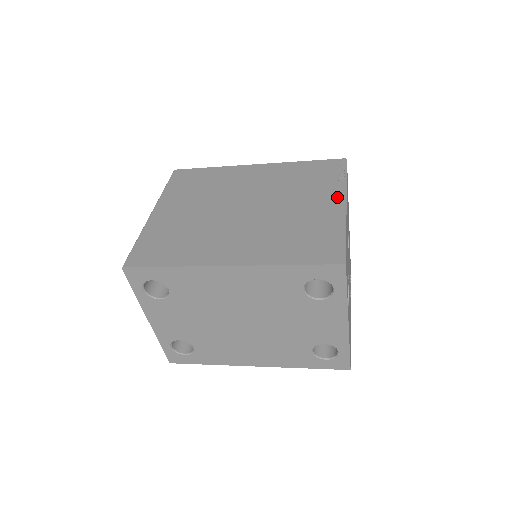
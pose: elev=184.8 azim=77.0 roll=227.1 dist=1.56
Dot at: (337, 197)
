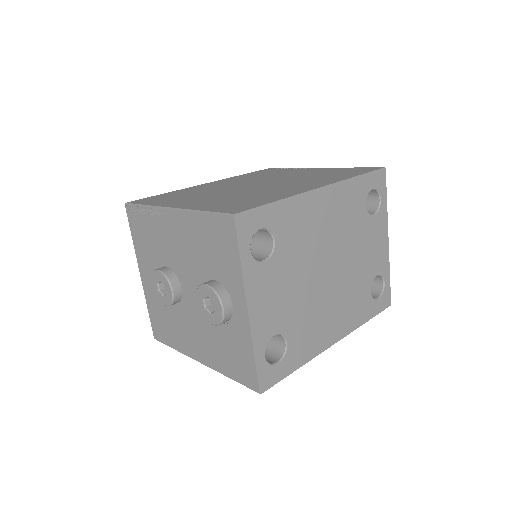
Dot at: (307, 169)
